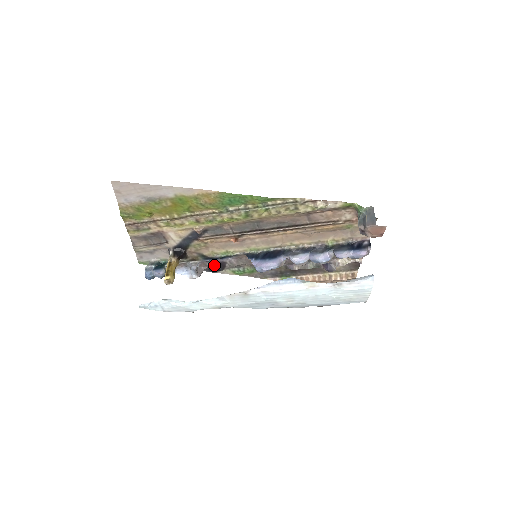
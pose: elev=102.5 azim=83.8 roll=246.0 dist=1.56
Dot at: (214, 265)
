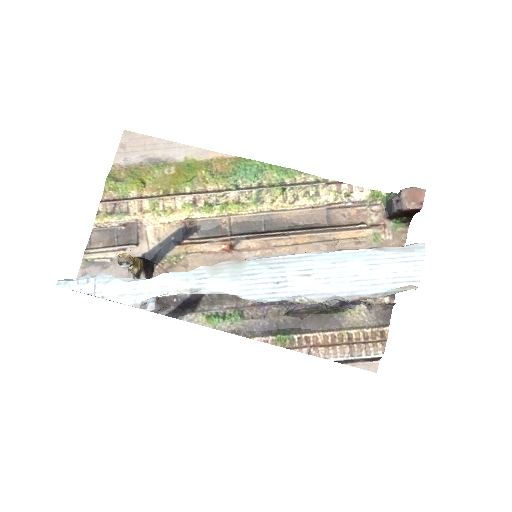
Dot at: (183, 301)
